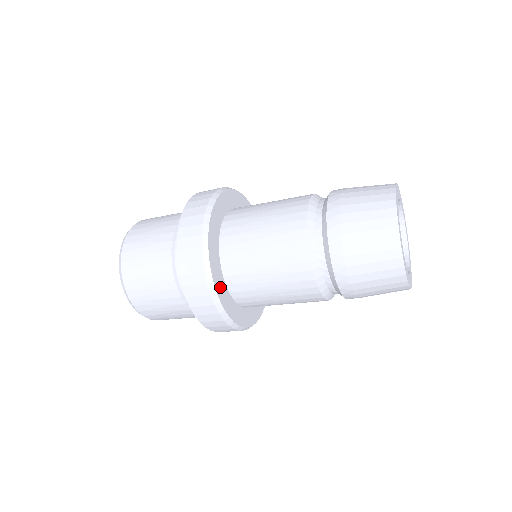
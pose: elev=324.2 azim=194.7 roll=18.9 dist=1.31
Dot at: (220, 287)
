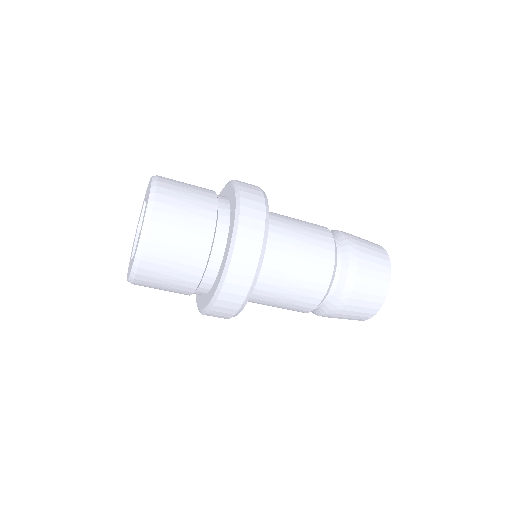
Dot at: occluded
